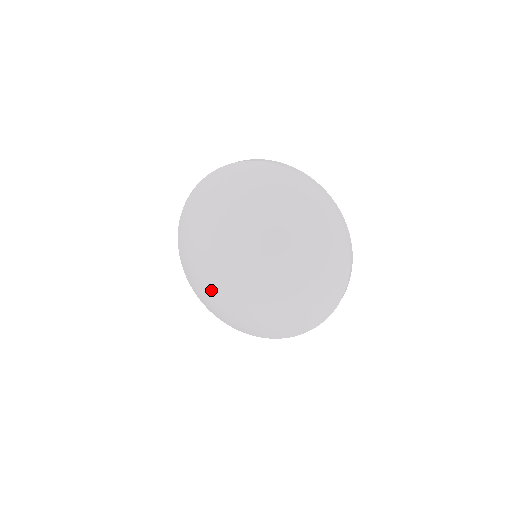
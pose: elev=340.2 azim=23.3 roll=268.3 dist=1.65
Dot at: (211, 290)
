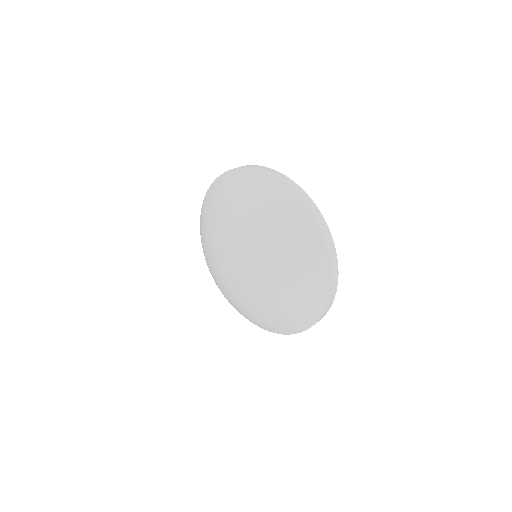
Dot at: (209, 260)
